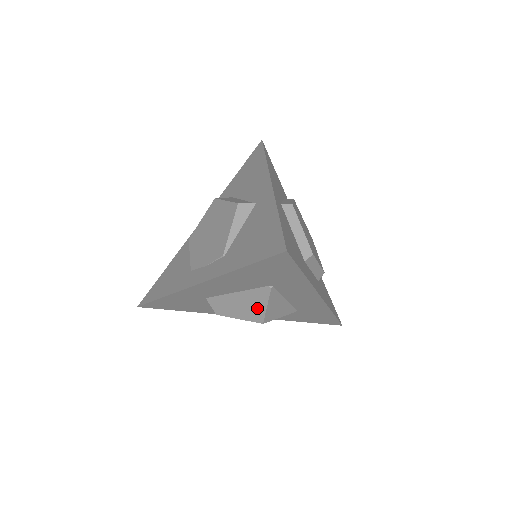
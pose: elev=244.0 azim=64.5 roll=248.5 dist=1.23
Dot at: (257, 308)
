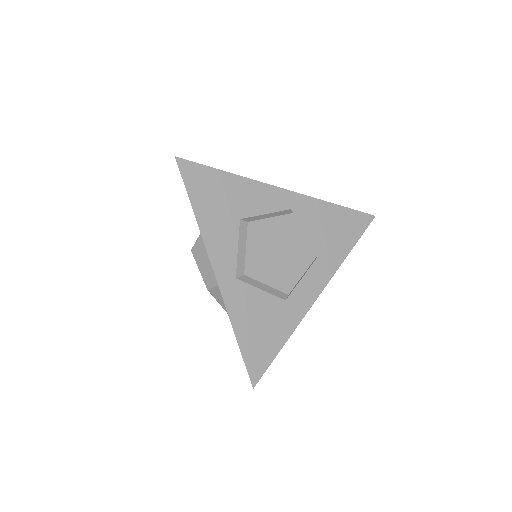
Dot at: occluded
